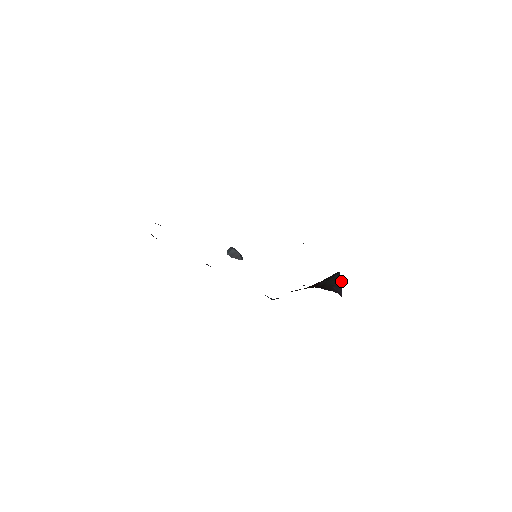
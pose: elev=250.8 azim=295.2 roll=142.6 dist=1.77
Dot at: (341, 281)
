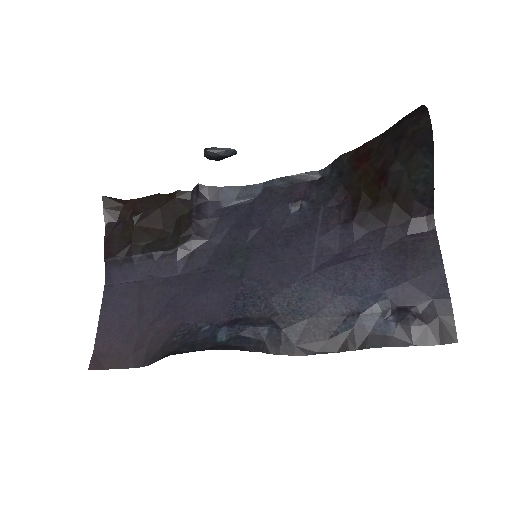
Dot at: (432, 176)
